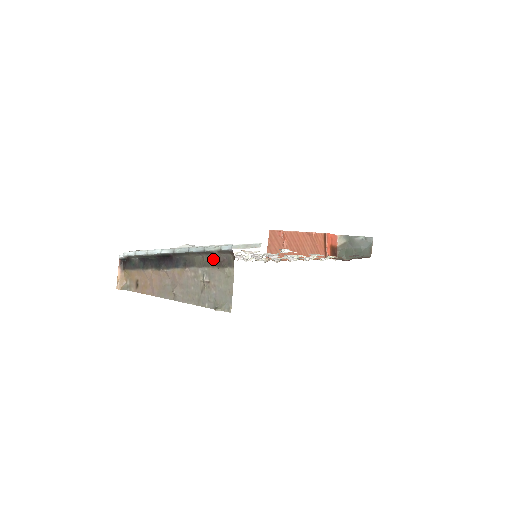
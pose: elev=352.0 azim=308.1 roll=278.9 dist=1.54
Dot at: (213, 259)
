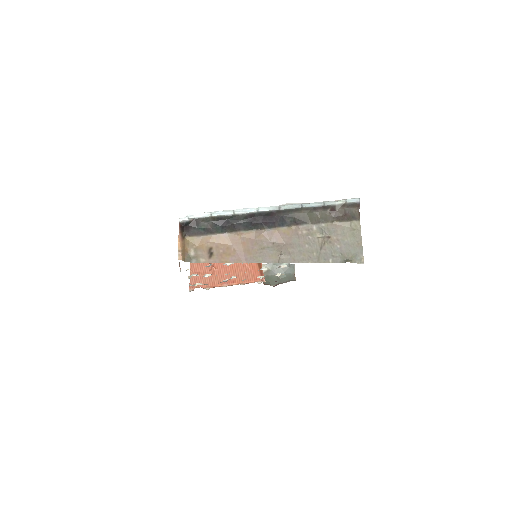
Dot at: (332, 214)
